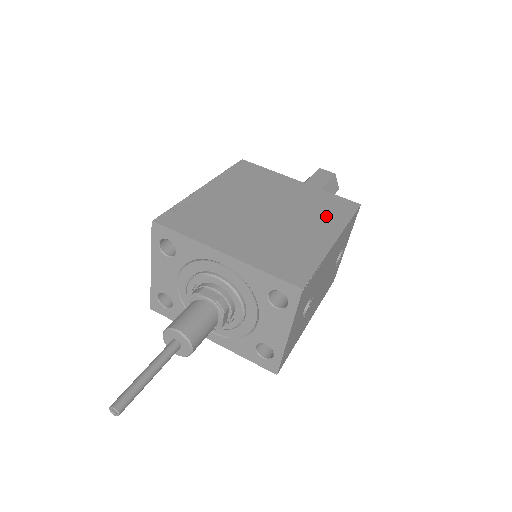
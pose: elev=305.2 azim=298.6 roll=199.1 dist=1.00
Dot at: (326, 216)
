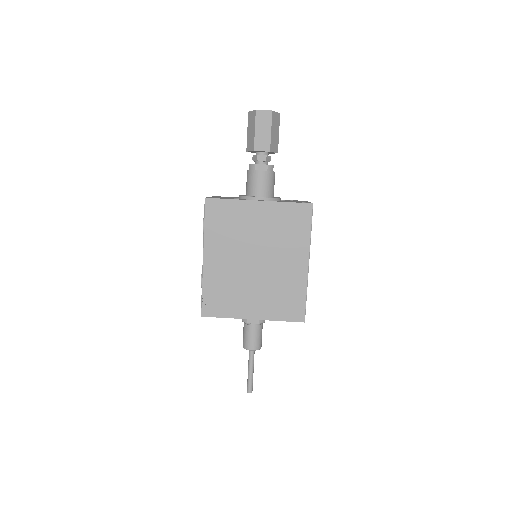
Dot at: (294, 239)
